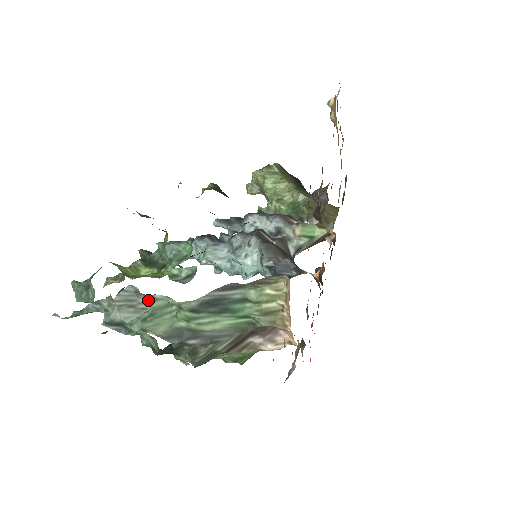
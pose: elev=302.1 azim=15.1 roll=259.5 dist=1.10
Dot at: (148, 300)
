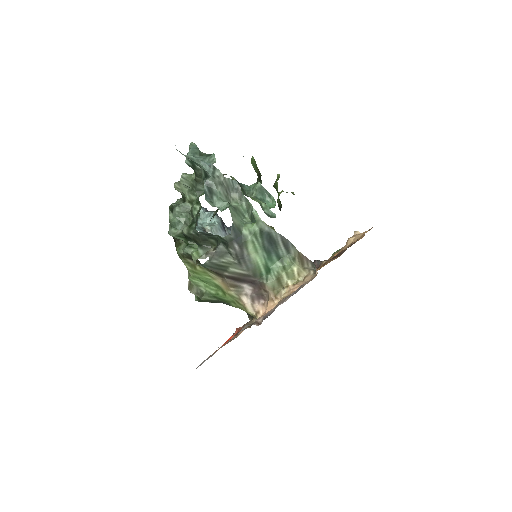
Dot at: (237, 200)
